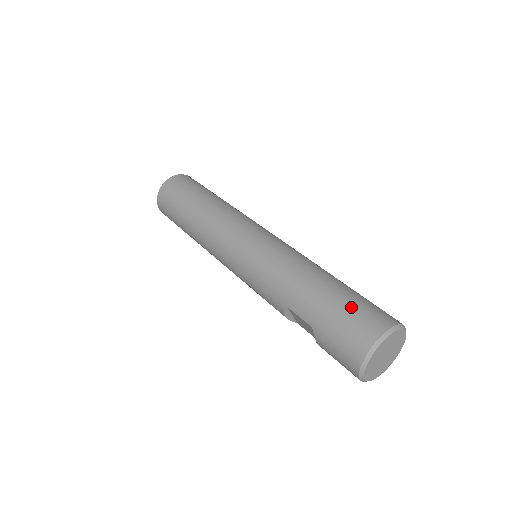
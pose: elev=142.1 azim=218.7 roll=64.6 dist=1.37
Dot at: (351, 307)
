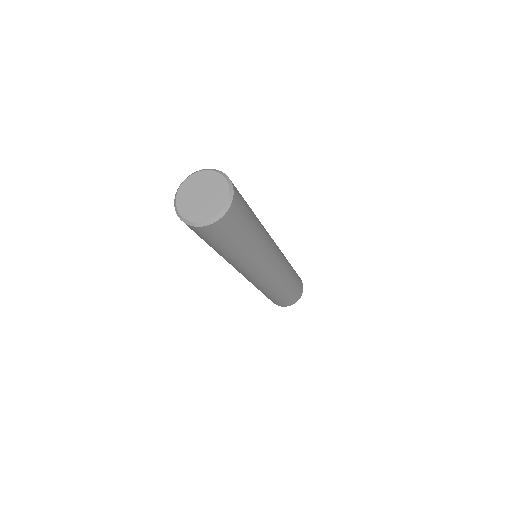
Dot at: occluded
